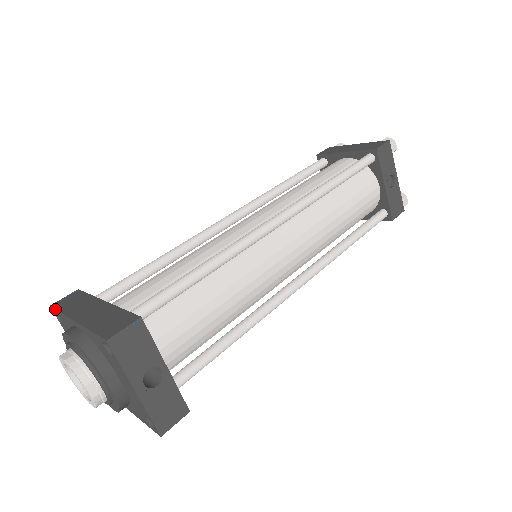
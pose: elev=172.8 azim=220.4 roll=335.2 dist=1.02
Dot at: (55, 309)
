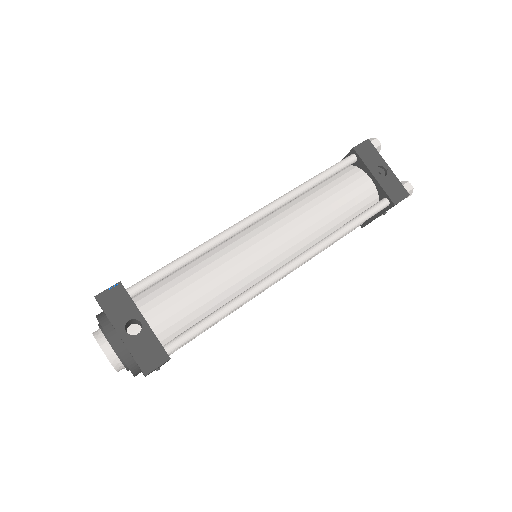
Dot at: occluded
